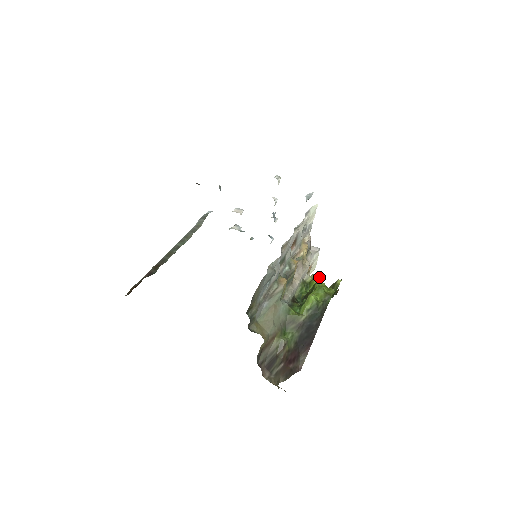
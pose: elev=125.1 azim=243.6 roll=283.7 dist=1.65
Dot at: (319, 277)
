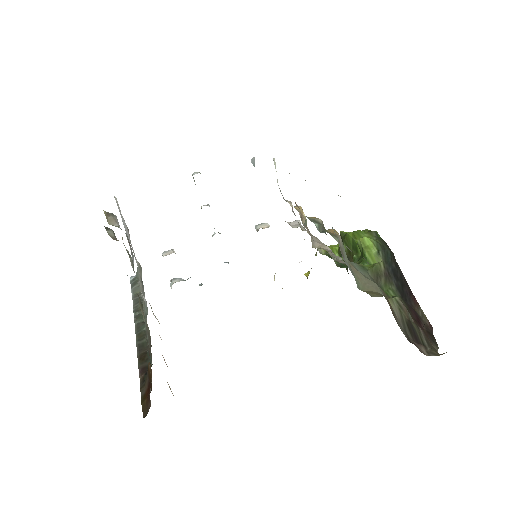
Dot at: occluded
